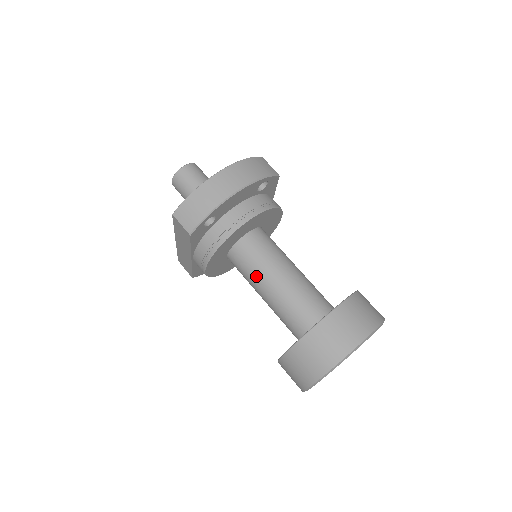
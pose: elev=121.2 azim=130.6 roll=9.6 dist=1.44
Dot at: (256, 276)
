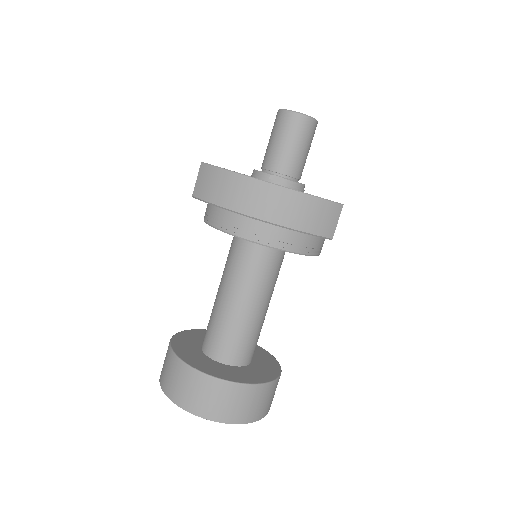
Dot at: (226, 274)
